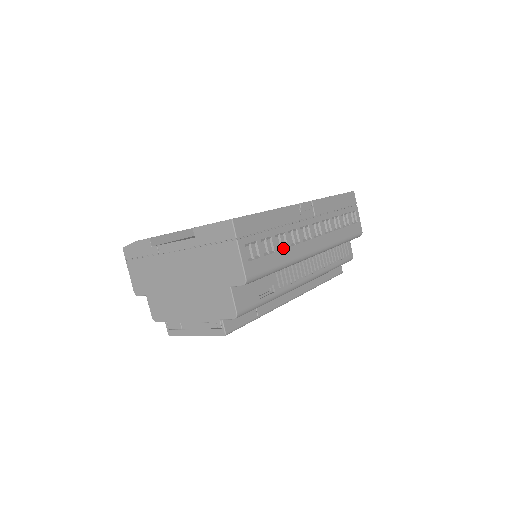
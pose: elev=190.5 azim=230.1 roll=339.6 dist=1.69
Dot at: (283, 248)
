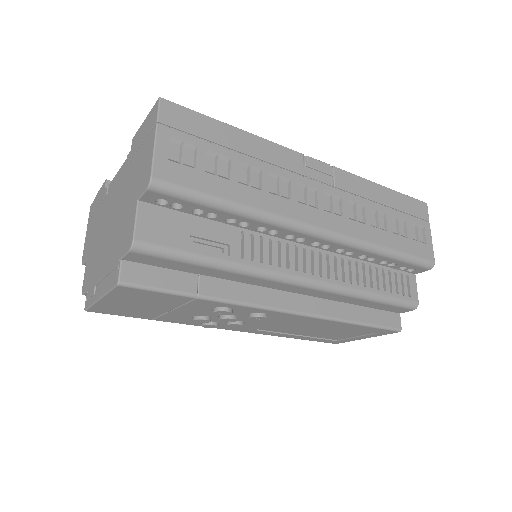
Dot at: (250, 185)
